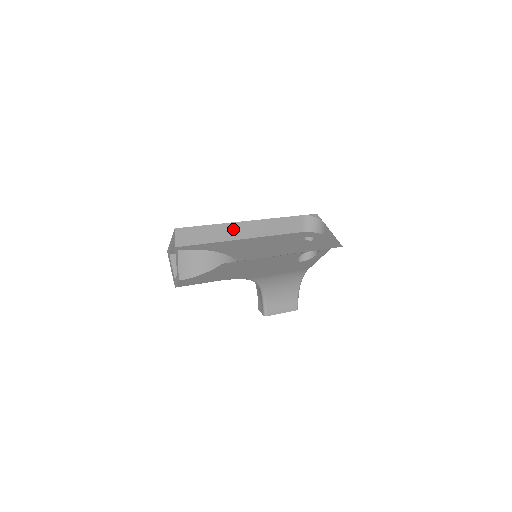
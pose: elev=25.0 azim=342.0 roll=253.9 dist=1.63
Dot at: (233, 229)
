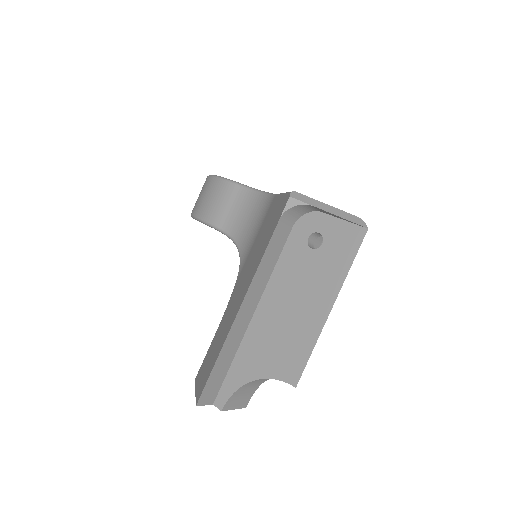
Dot at: (237, 328)
